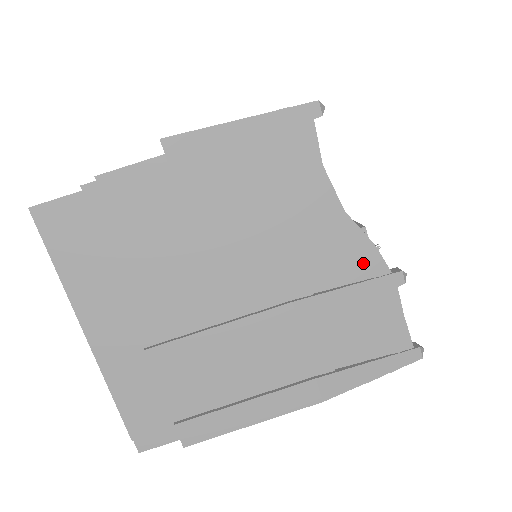
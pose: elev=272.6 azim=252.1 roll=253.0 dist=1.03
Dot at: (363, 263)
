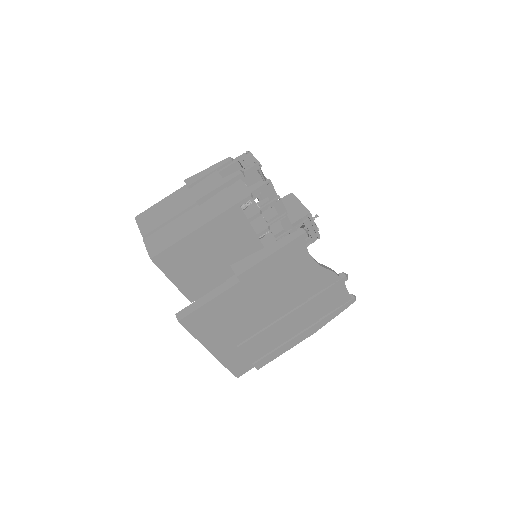
Dot at: (329, 280)
